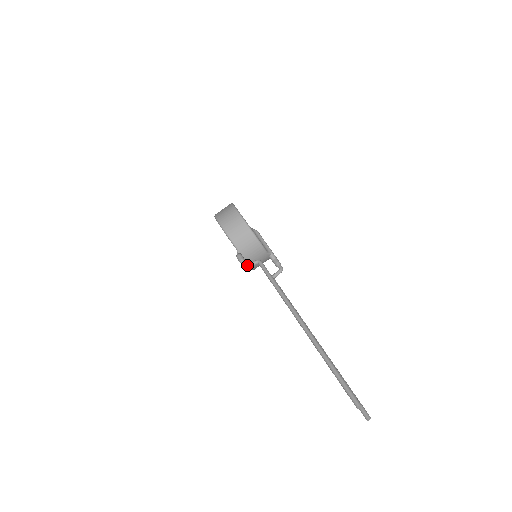
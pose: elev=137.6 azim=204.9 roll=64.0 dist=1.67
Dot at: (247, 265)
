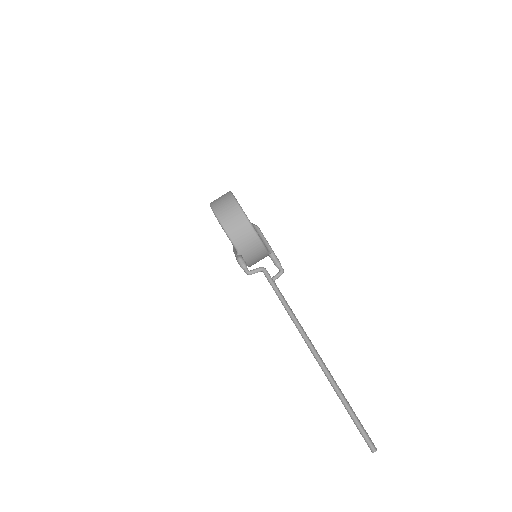
Dot at: (250, 272)
